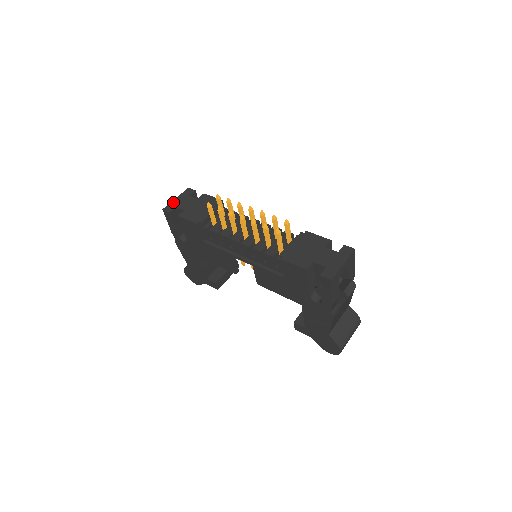
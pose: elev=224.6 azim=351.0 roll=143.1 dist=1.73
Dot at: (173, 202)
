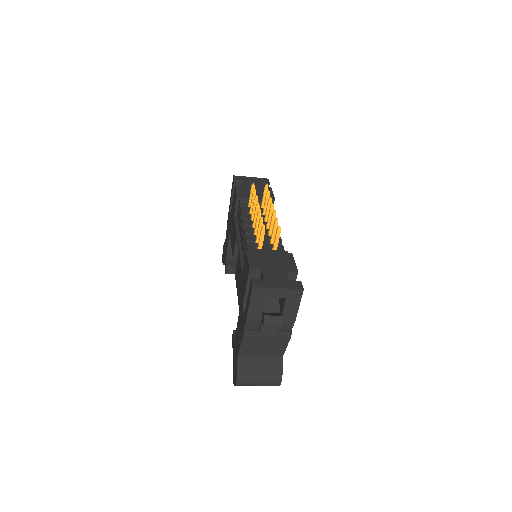
Dot at: (246, 177)
